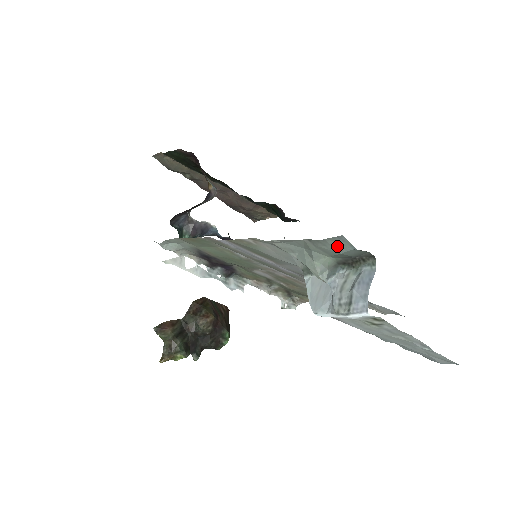
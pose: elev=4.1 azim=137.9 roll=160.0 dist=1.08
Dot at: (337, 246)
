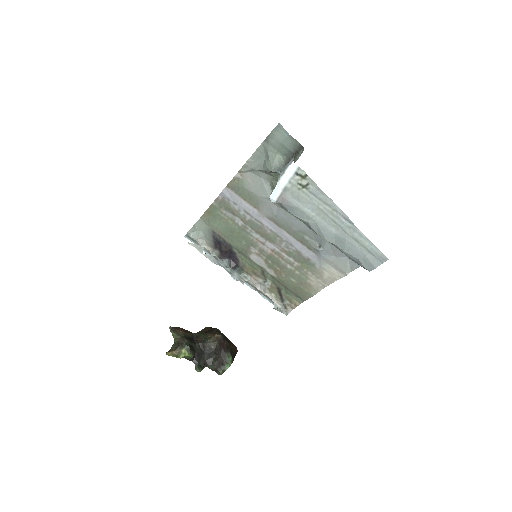
Dot at: (279, 136)
